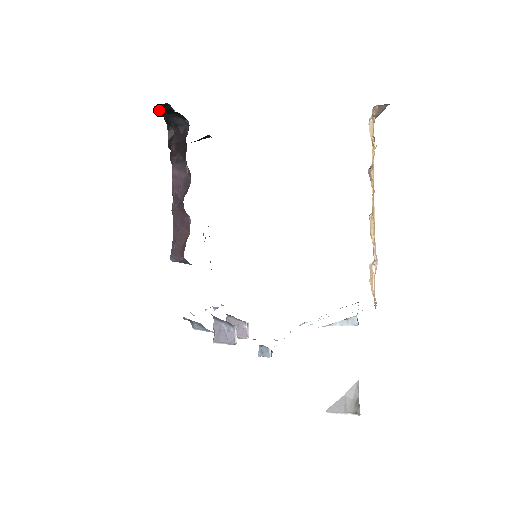
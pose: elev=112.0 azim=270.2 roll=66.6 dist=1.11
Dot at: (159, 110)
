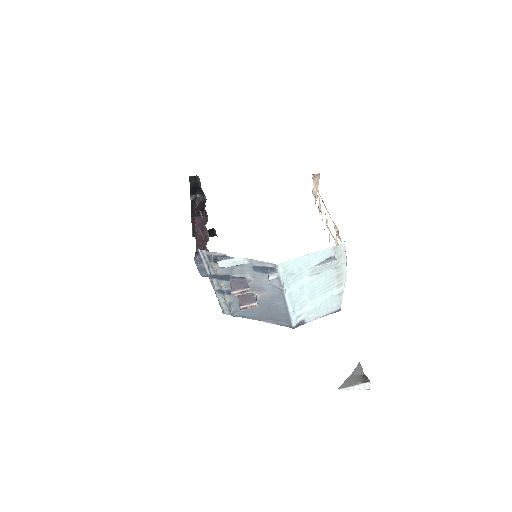
Dot at: (191, 181)
